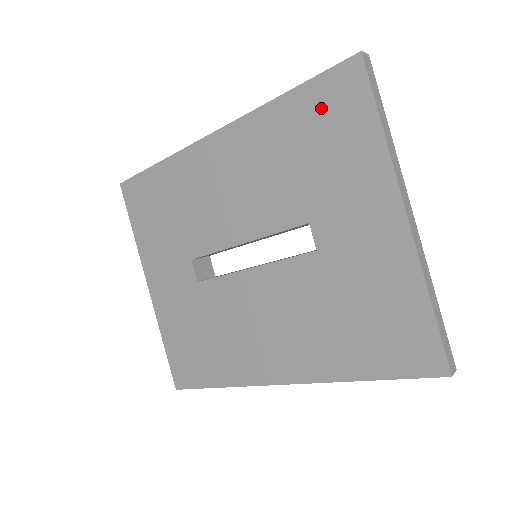
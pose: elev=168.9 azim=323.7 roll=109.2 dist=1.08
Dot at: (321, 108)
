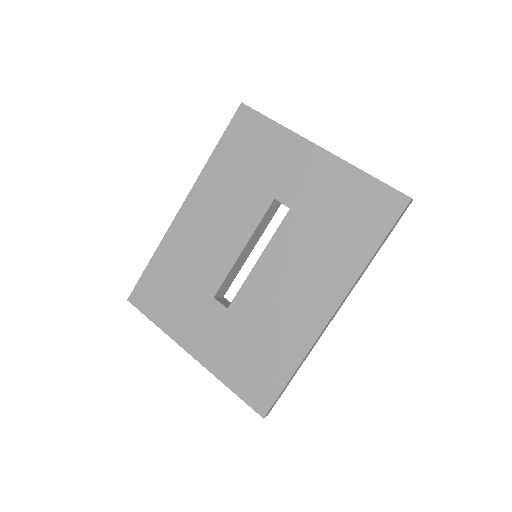
Dot at: (239, 140)
